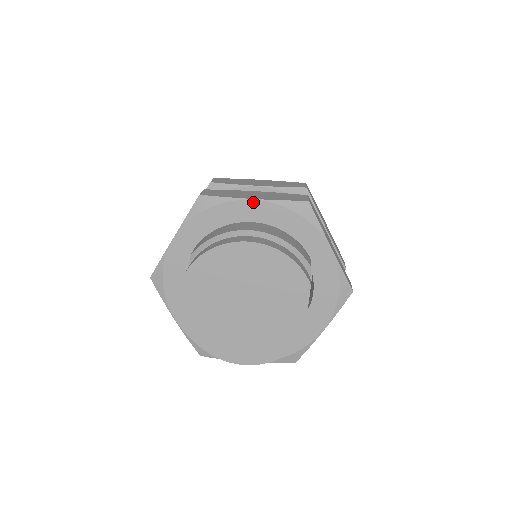
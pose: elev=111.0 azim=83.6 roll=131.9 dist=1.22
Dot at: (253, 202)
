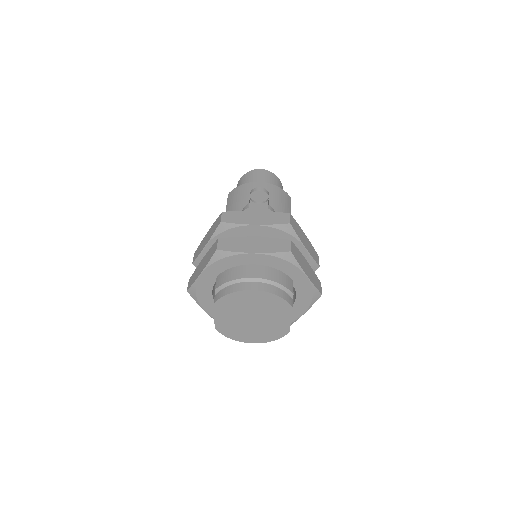
Dot at: (253, 254)
